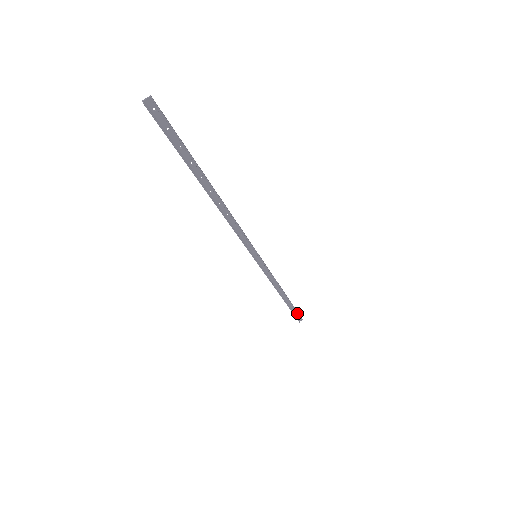
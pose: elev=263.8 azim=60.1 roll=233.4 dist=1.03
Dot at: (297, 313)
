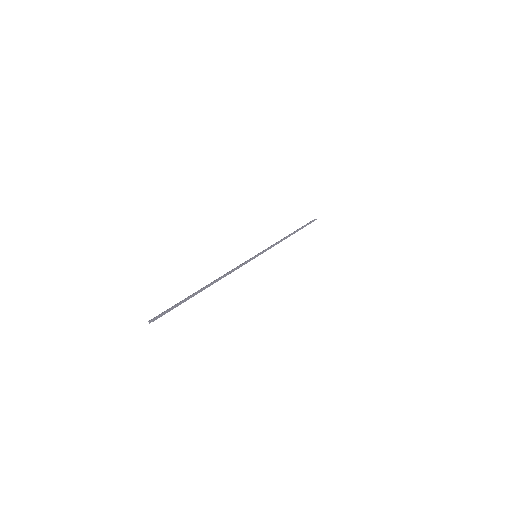
Dot at: (309, 223)
